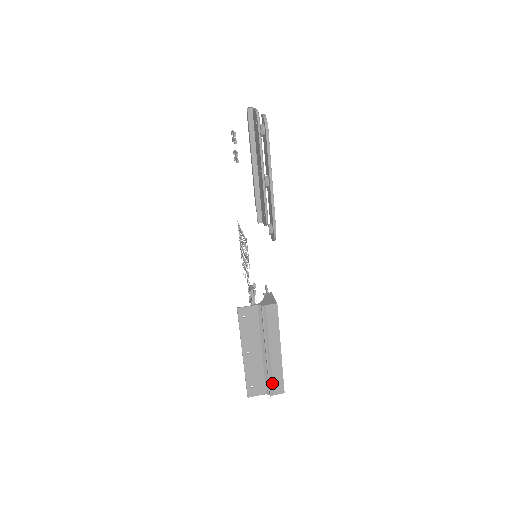
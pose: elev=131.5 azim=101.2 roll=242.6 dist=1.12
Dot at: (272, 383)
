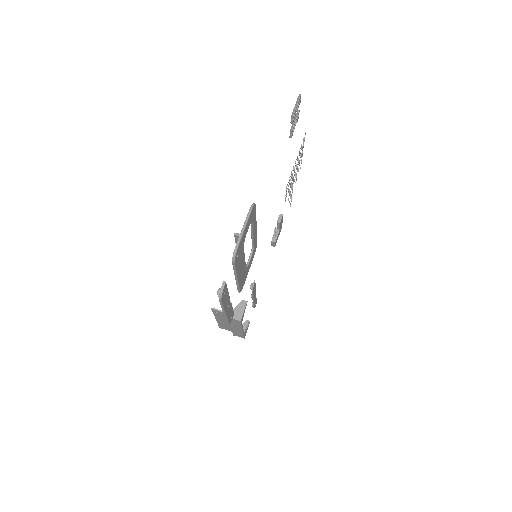
Dot at: (236, 334)
